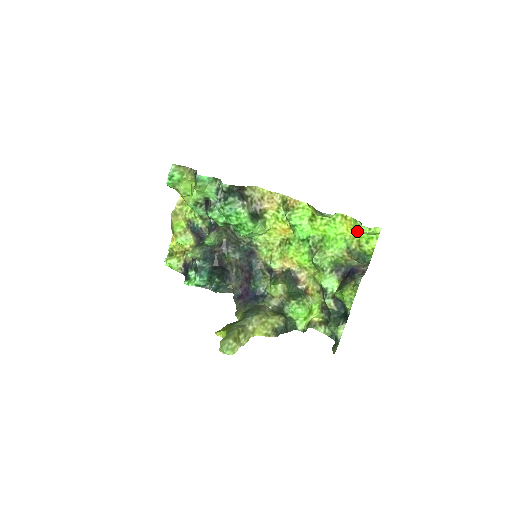
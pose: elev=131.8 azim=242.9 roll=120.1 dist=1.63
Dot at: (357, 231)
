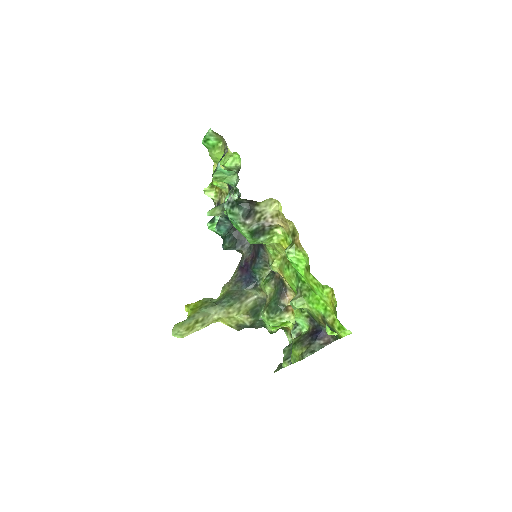
Dot at: (335, 314)
